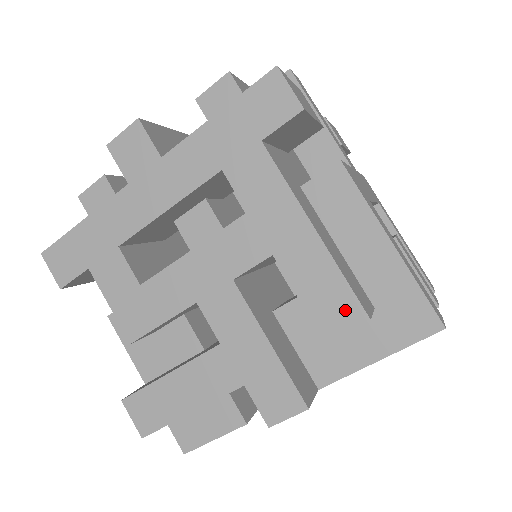
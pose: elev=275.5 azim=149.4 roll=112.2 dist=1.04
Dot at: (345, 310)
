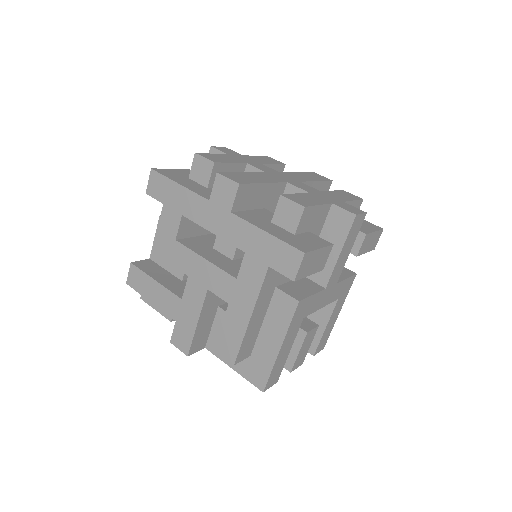
Dot at: (230, 352)
